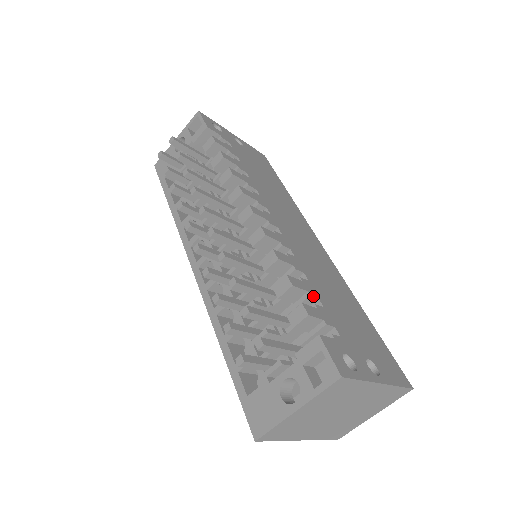
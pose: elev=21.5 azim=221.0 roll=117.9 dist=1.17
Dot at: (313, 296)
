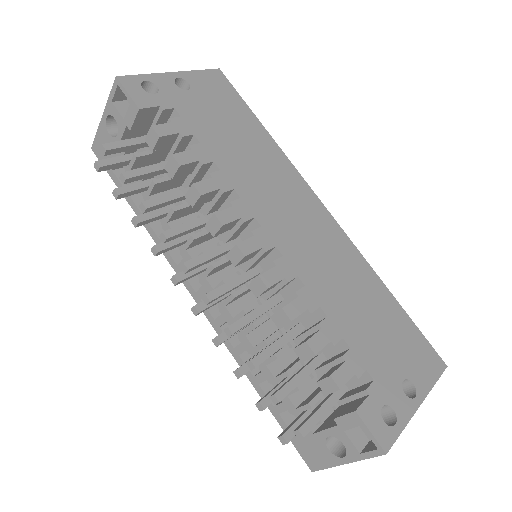
Dot at: (337, 342)
